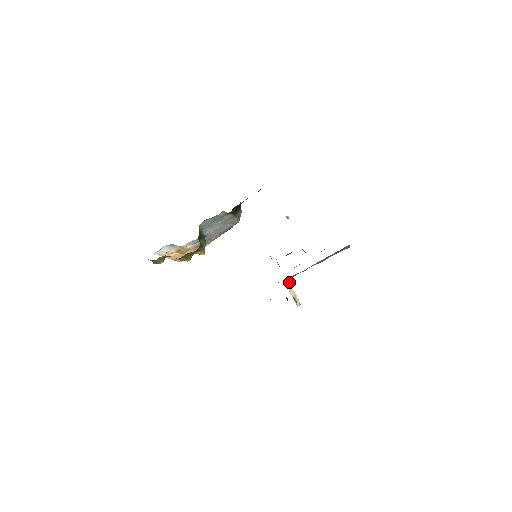
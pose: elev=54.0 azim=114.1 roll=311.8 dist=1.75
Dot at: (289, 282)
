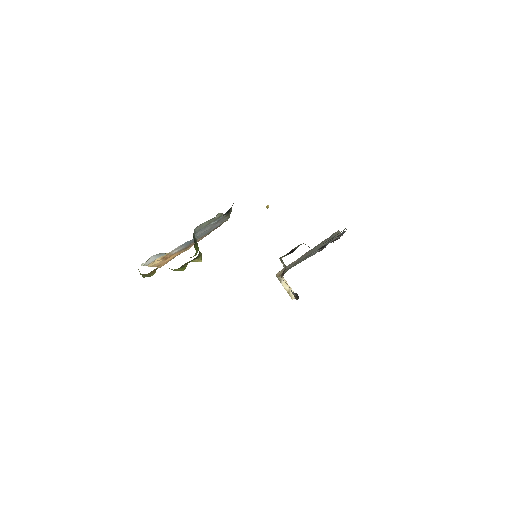
Dot at: occluded
